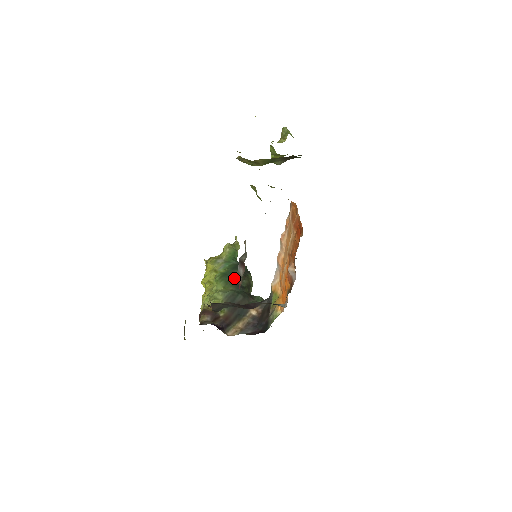
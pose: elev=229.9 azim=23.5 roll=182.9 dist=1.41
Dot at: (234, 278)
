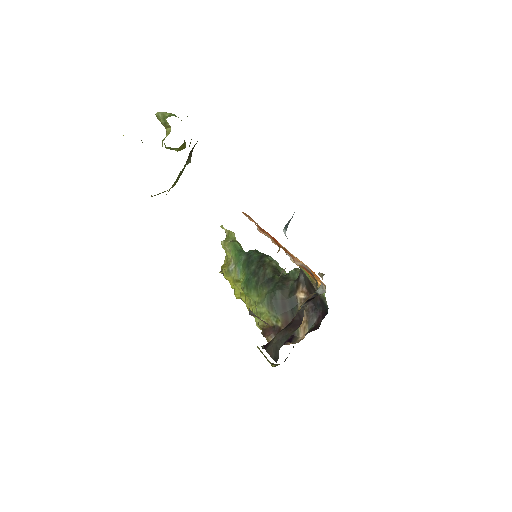
Dot at: (257, 278)
